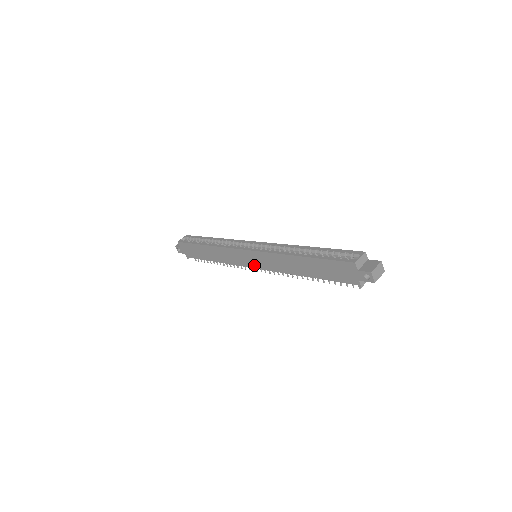
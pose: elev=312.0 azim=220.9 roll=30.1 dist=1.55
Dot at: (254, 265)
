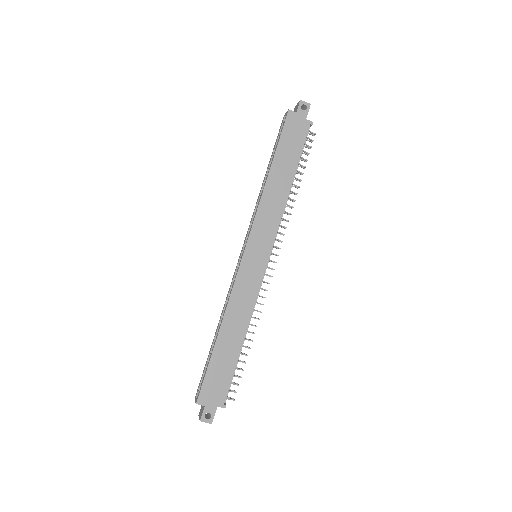
Dot at: (265, 256)
